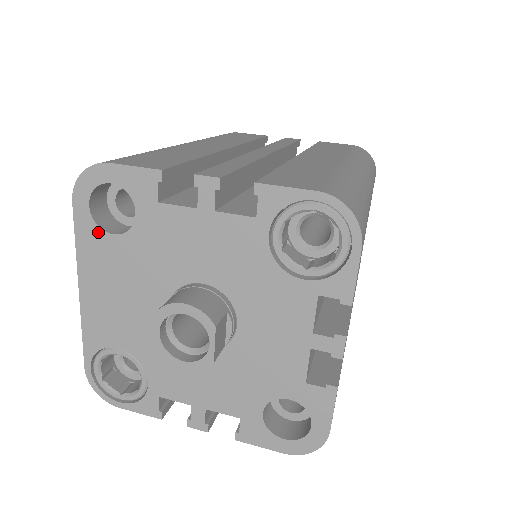
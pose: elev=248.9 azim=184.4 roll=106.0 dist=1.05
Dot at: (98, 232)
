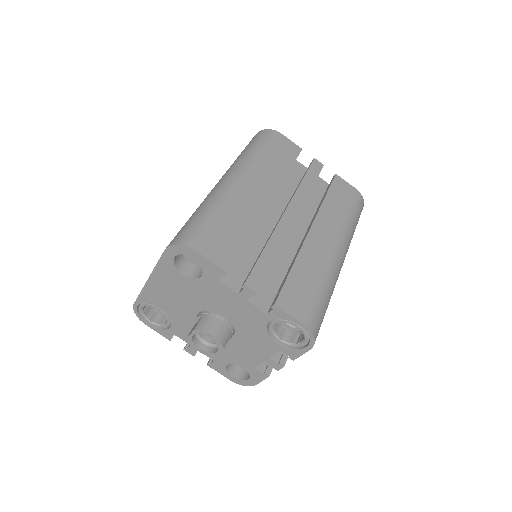
Dot at: (174, 269)
